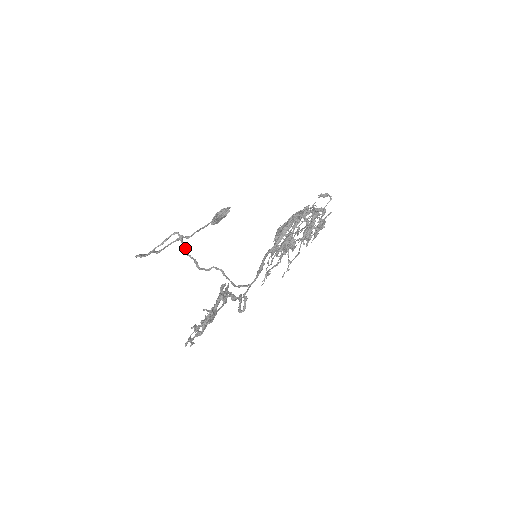
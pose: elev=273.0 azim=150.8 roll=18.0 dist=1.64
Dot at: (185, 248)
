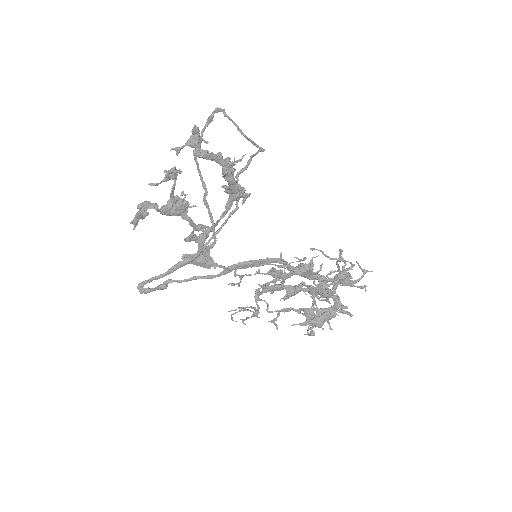
Dot at: (255, 155)
